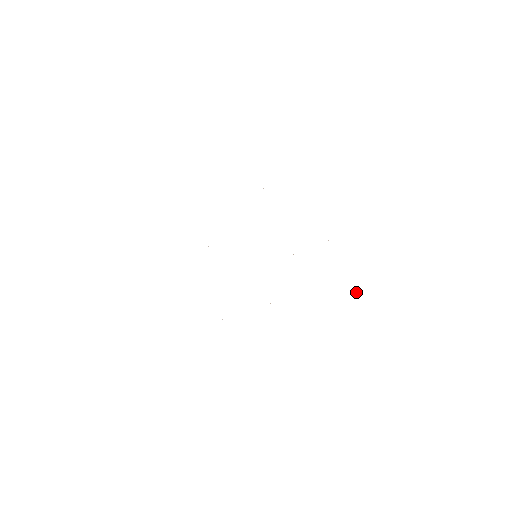
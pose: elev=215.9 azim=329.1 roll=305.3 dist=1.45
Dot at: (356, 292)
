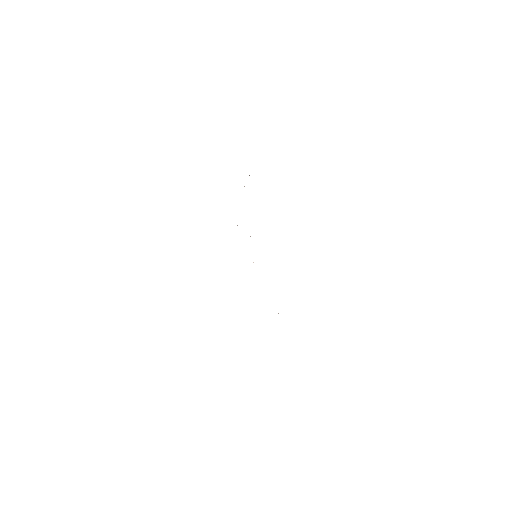
Dot at: occluded
